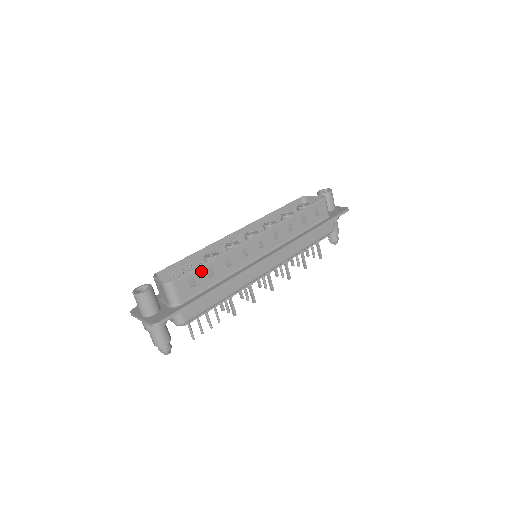
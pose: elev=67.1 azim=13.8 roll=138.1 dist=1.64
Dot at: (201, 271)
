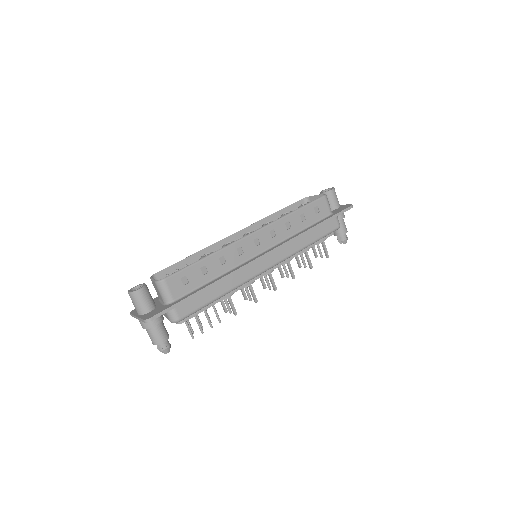
Dot at: (194, 269)
